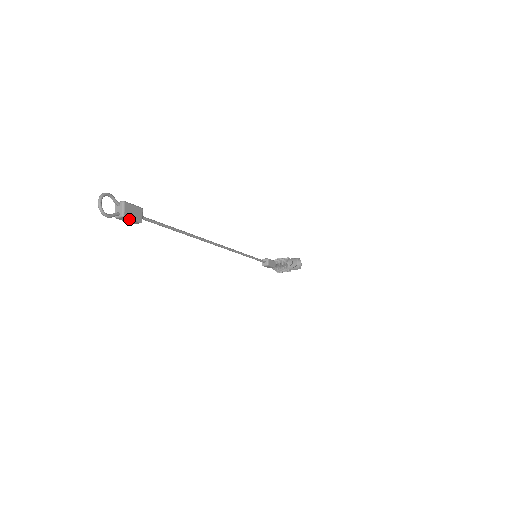
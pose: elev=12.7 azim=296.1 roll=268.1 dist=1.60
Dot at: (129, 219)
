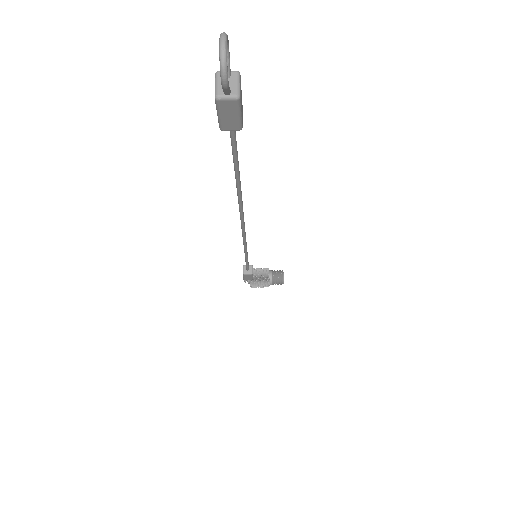
Dot at: (236, 111)
